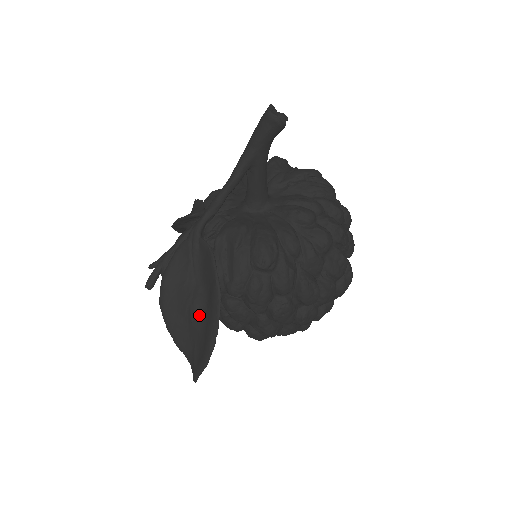
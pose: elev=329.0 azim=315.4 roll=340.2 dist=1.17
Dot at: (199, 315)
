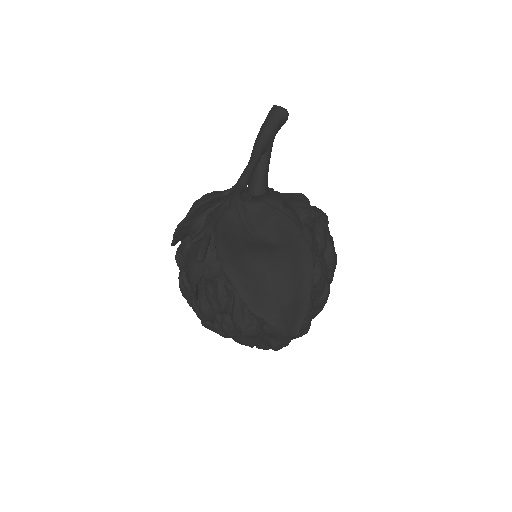
Dot at: (278, 262)
